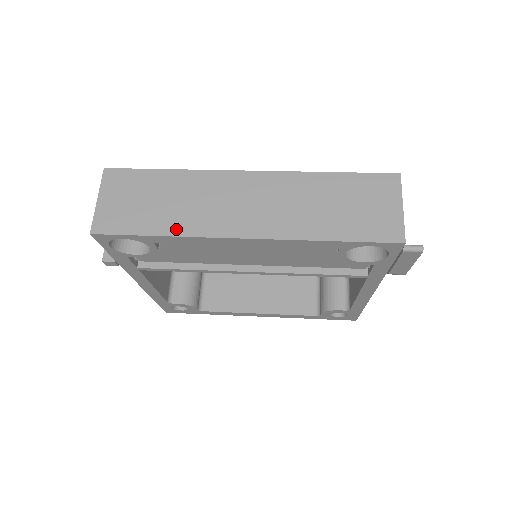
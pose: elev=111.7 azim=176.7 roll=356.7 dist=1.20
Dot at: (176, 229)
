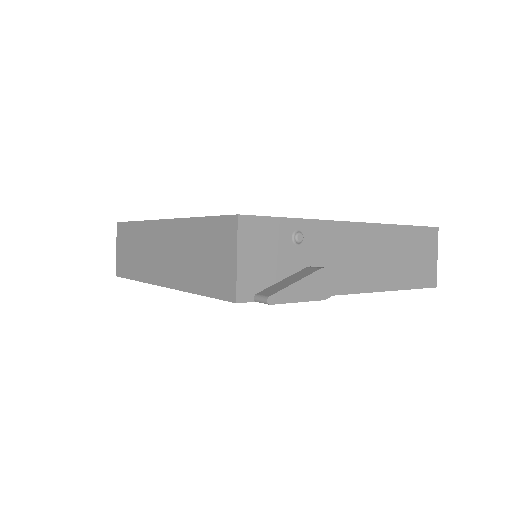
Dot at: (139, 275)
